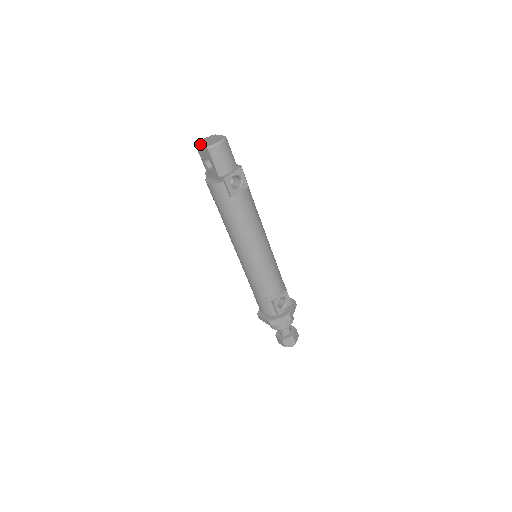
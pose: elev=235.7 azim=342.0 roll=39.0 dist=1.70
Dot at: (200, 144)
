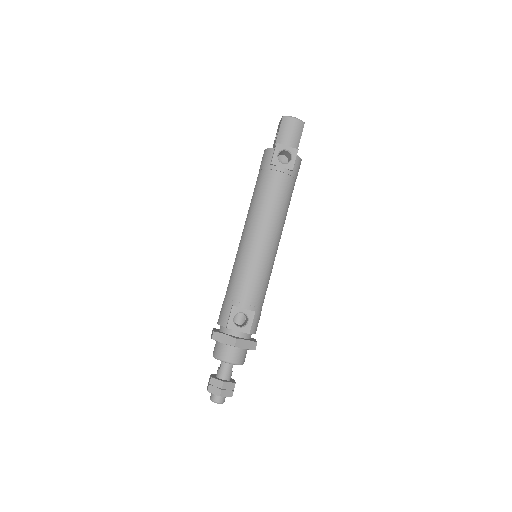
Dot at: occluded
